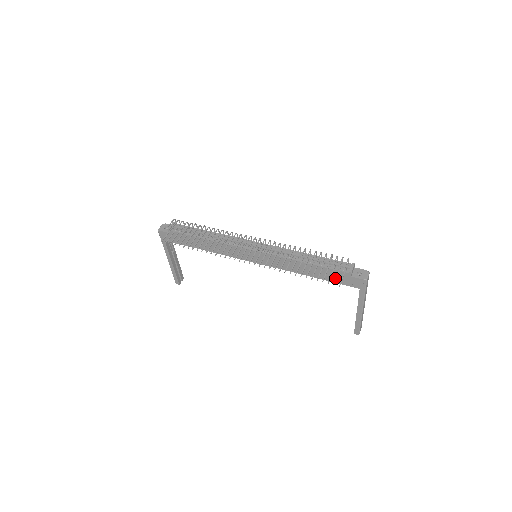
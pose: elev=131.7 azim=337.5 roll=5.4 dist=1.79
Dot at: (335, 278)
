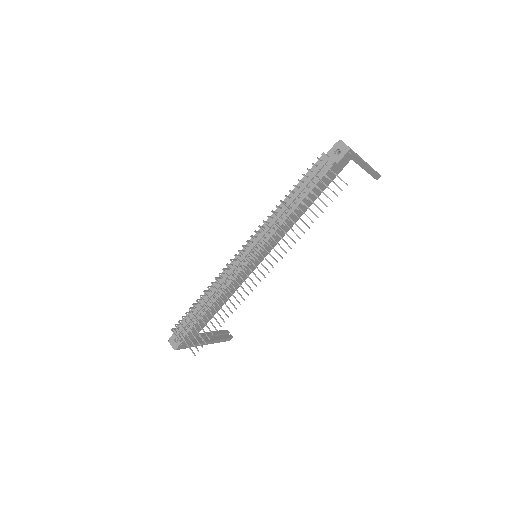
Dot at: (327, 182)
